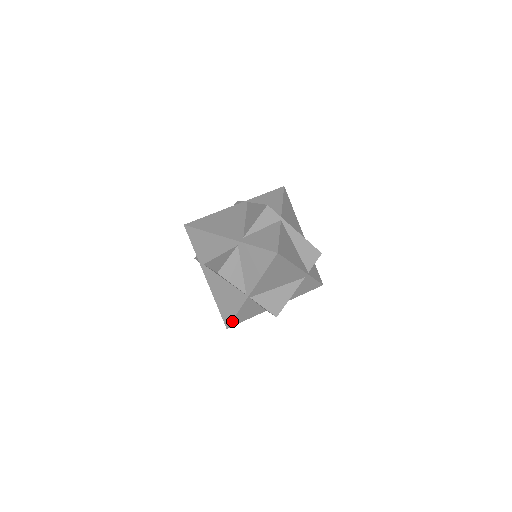
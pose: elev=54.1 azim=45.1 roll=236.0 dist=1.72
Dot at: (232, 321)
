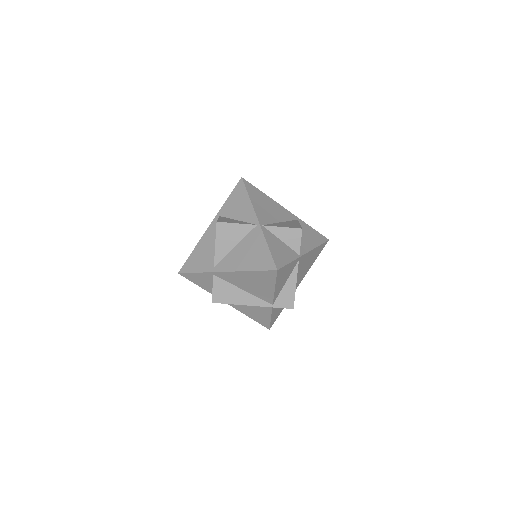
Dot at: (273, 259)
